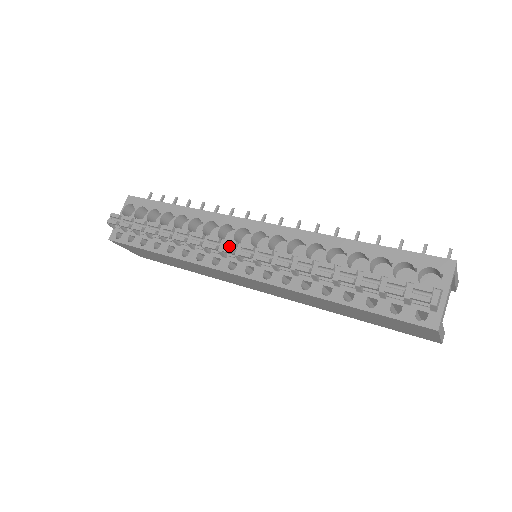
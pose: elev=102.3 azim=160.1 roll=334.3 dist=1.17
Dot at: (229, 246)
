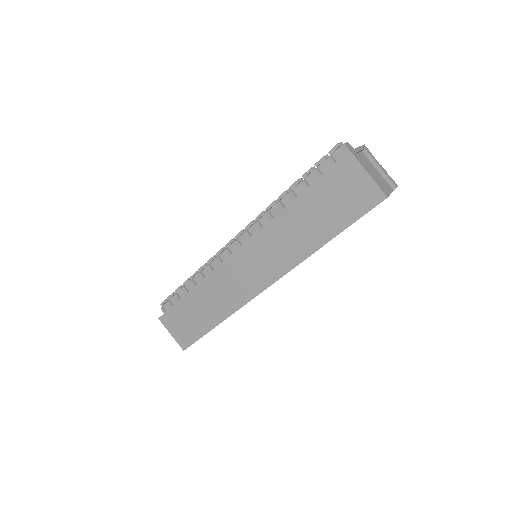
Dot at: (232, 243)
